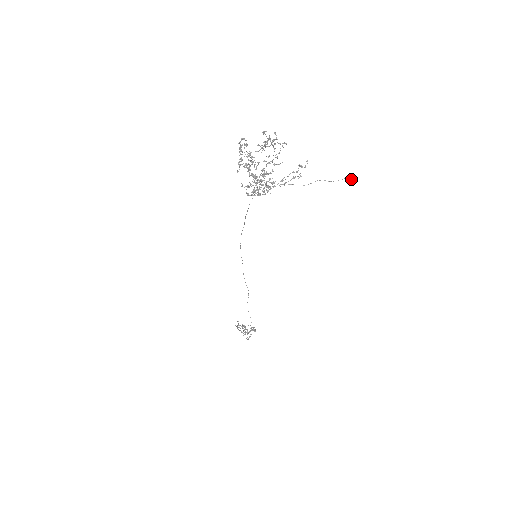
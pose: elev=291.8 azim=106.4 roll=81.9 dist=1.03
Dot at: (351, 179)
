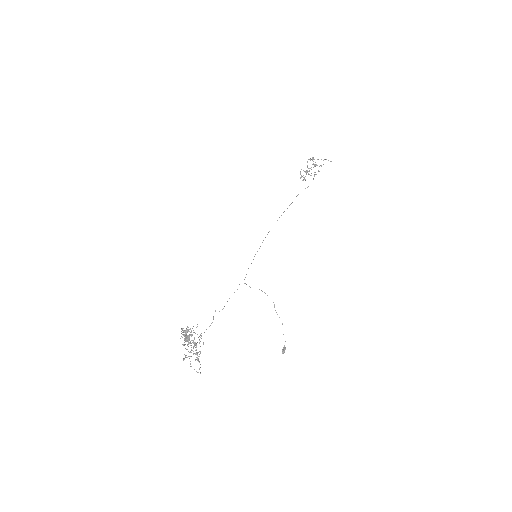
Dot at: (282, 350)
